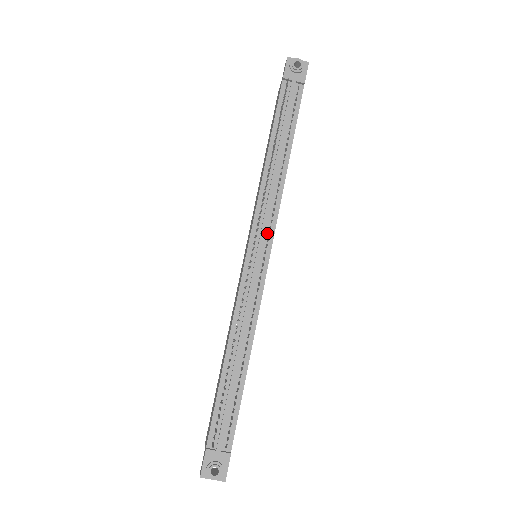
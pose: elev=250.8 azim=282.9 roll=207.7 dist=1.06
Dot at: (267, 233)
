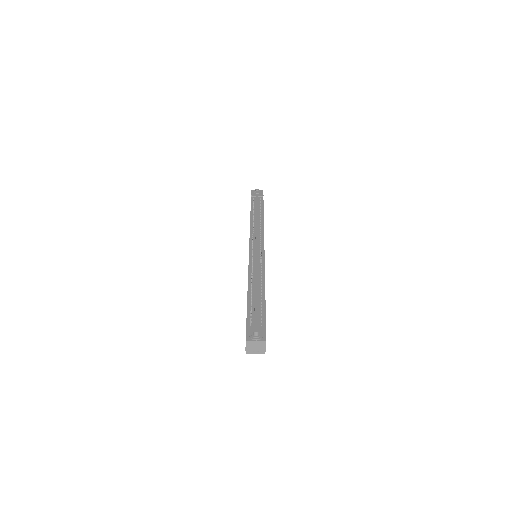
Dot at: (260, 240)
